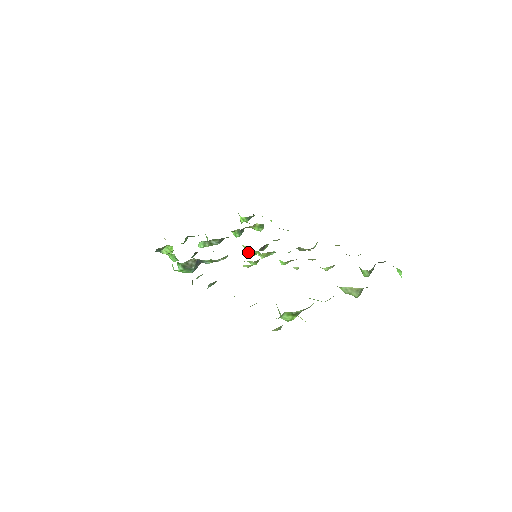
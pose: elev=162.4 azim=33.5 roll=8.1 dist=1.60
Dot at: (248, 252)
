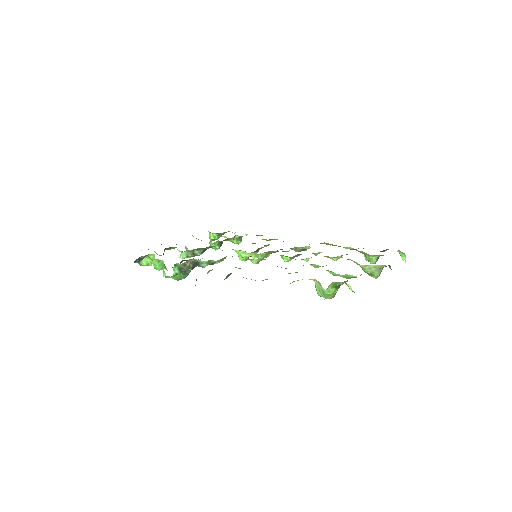
Dot at: (240, 257)
